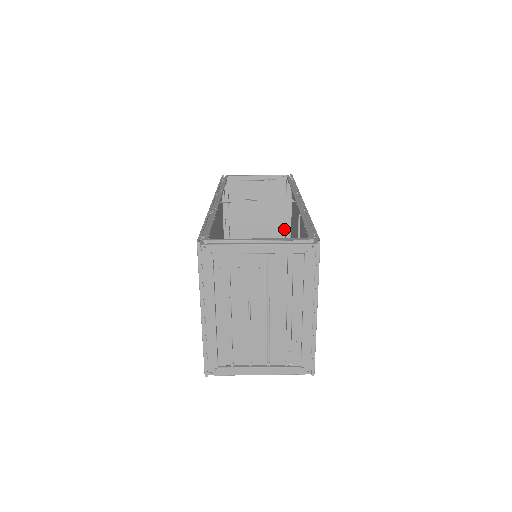
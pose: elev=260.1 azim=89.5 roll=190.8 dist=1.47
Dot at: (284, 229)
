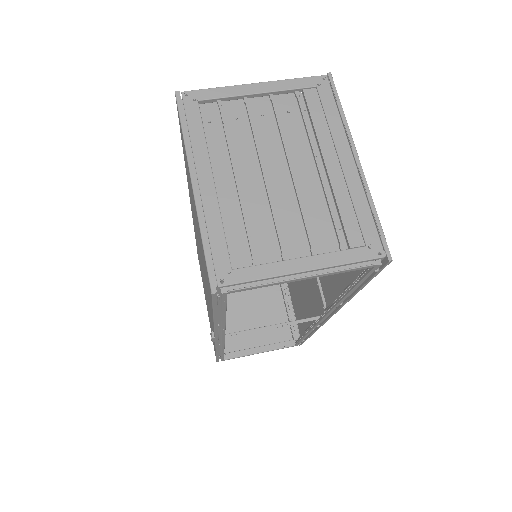
Dot at: (283, 307)
